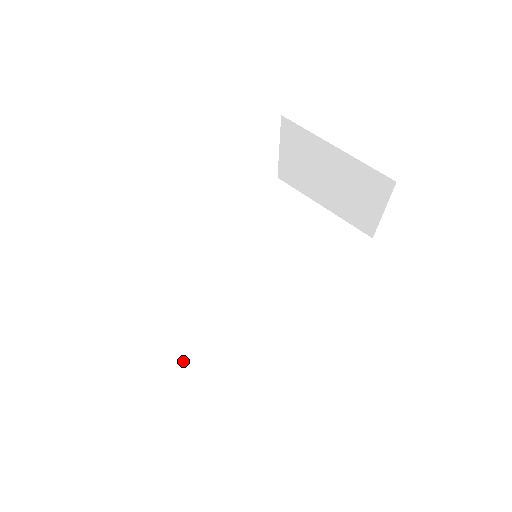
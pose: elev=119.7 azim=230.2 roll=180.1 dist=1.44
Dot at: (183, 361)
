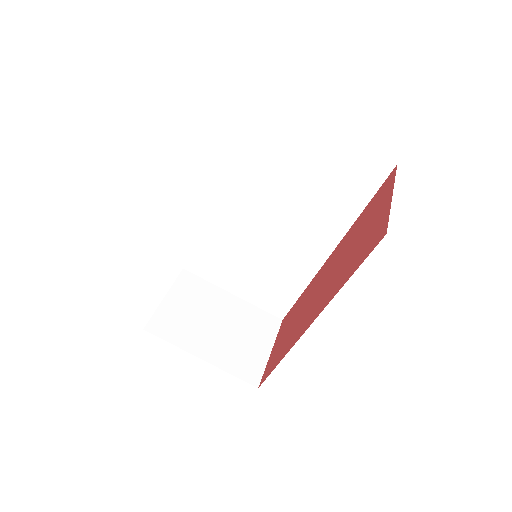
Dot at: (237, 291)
